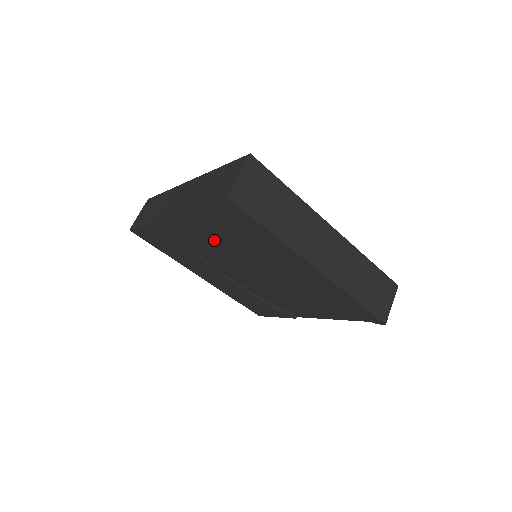
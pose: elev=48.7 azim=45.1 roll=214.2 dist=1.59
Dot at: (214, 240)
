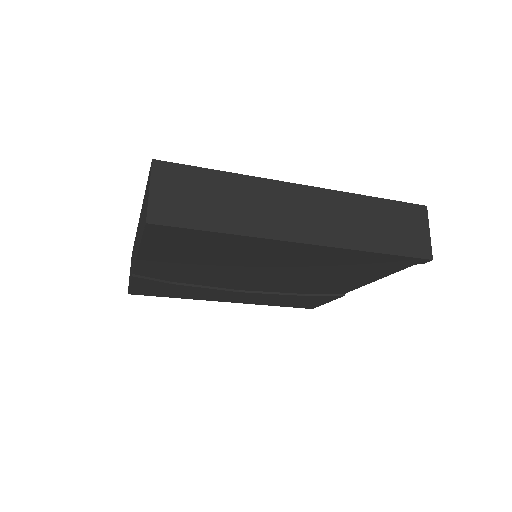
Dot at: (193, 266)
